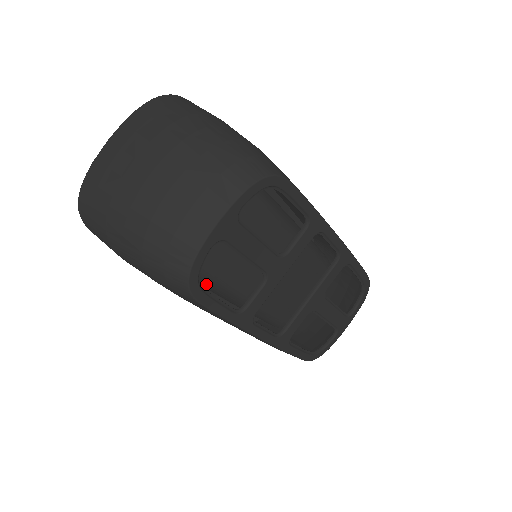
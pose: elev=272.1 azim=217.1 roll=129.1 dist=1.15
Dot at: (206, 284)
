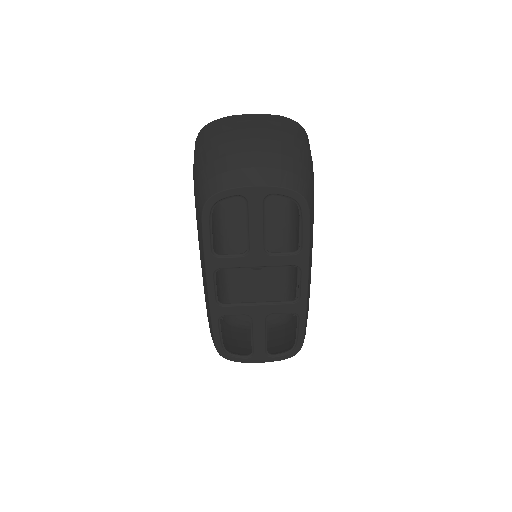
Dot at: (215, 230)
